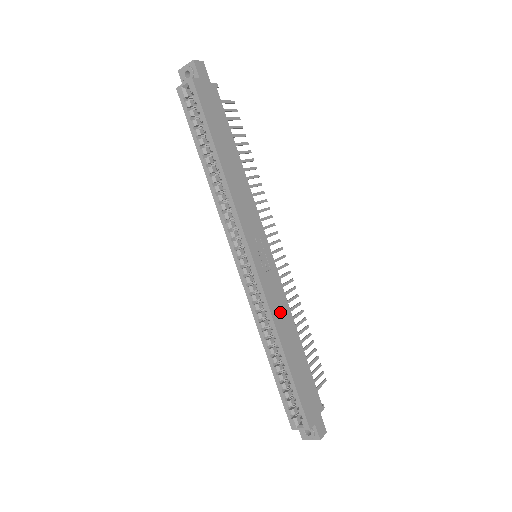
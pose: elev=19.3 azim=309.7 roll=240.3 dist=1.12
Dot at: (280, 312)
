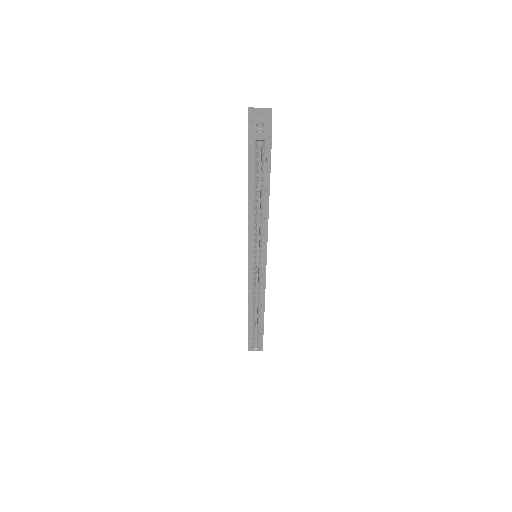
Dot at: occluded
